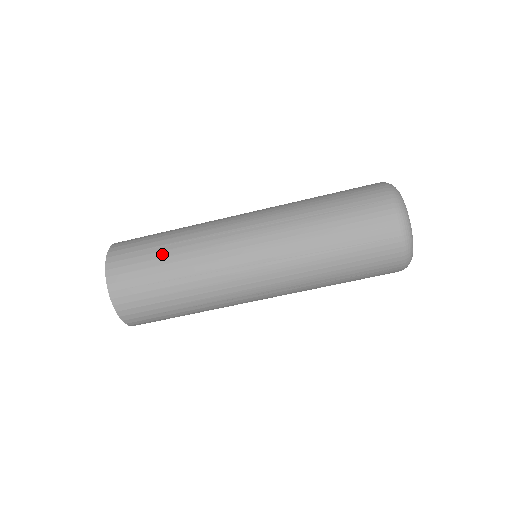
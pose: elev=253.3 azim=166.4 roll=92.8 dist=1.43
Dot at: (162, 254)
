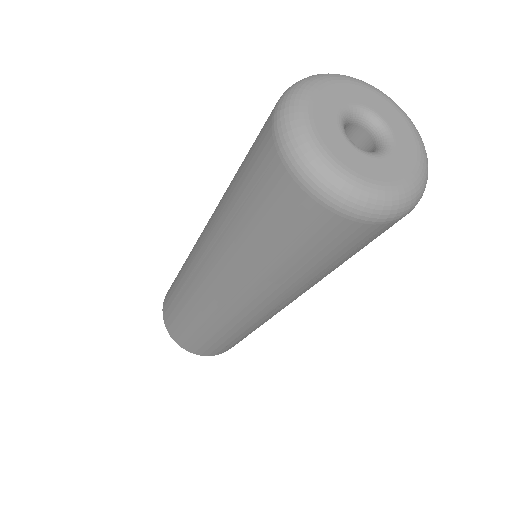
Dot at: (178, 308)
